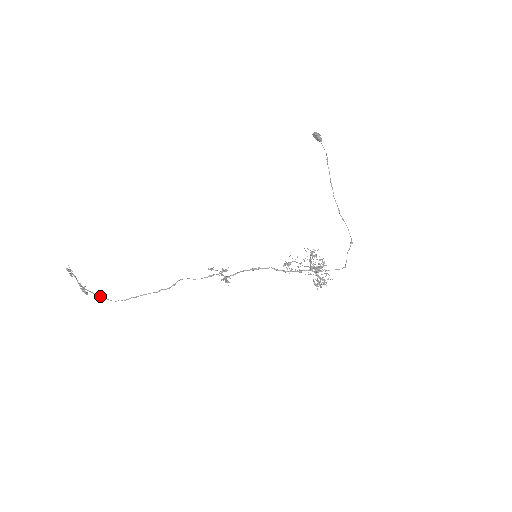
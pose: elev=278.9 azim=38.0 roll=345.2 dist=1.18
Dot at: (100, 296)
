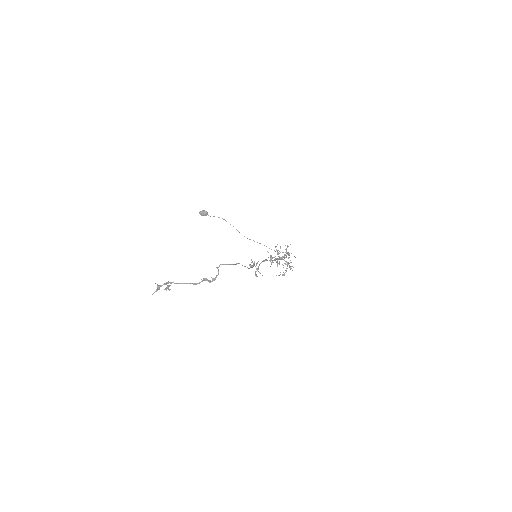
Dot at: (239, 263)
